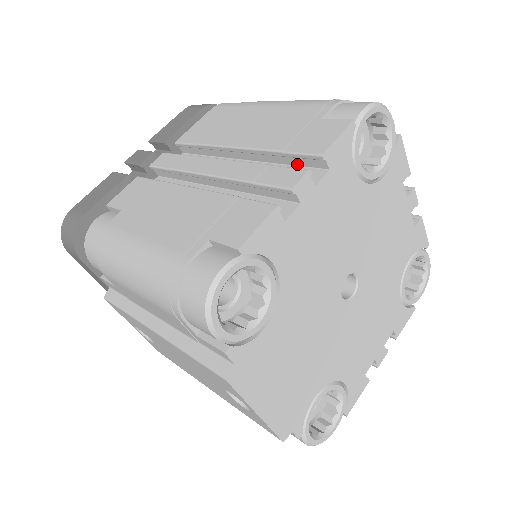
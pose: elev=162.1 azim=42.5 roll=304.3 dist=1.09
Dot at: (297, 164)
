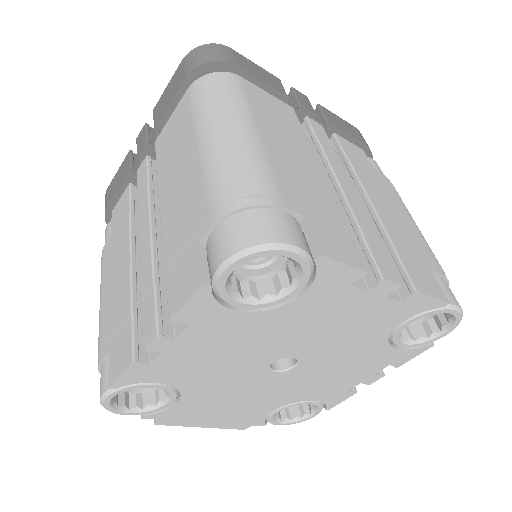
Dot at: occluded
